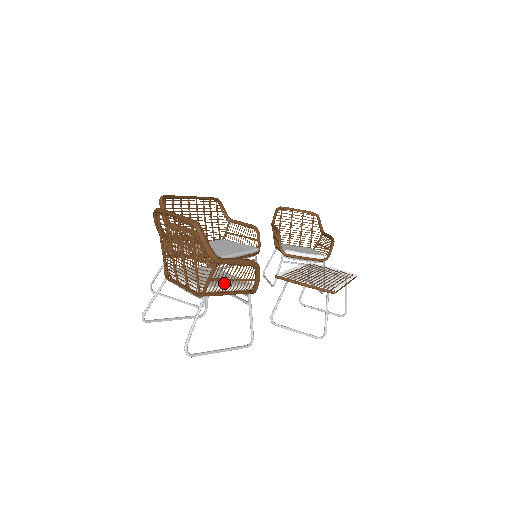
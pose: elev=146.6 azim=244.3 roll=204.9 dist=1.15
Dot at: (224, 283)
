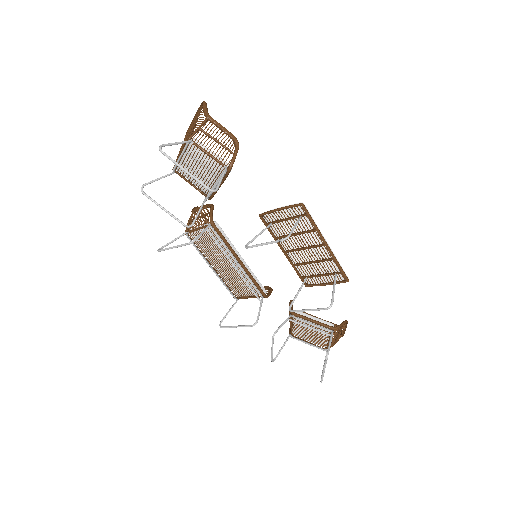
Dot at: occluded
